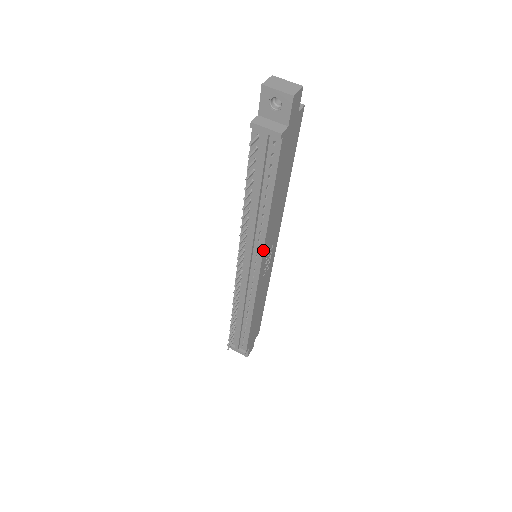
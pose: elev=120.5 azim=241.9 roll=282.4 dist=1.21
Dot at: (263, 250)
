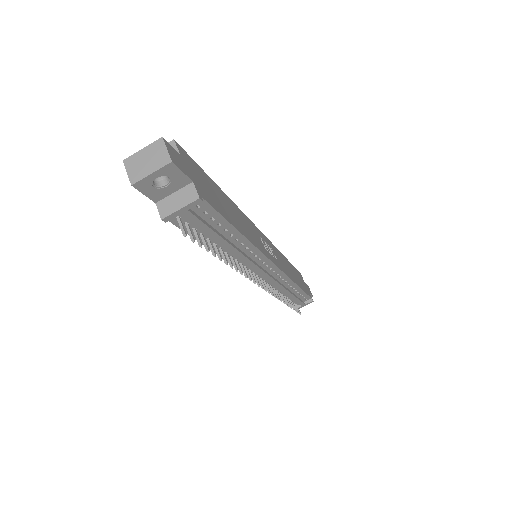
Dot at: (265, 256)
